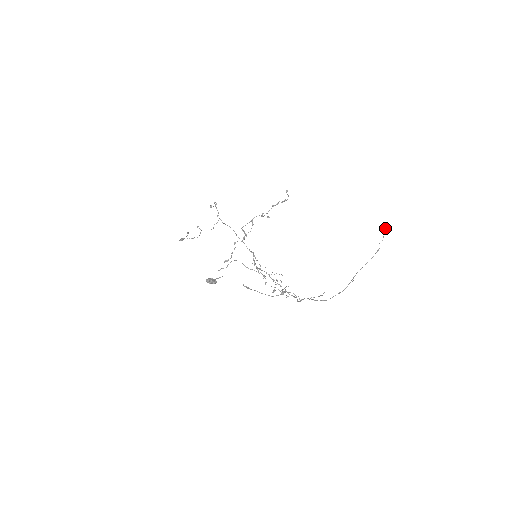
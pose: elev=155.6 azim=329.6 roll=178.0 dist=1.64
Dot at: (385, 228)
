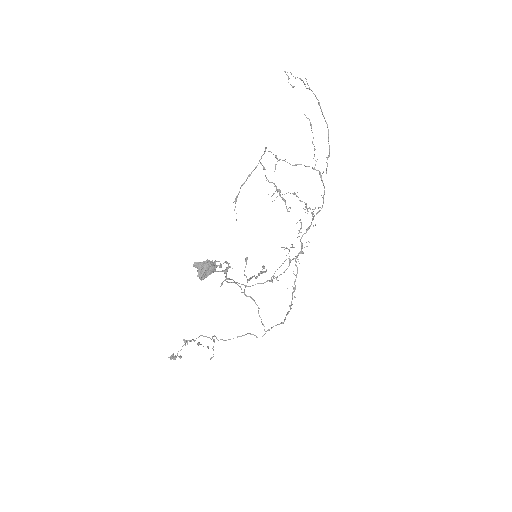
Dot at: occluded
